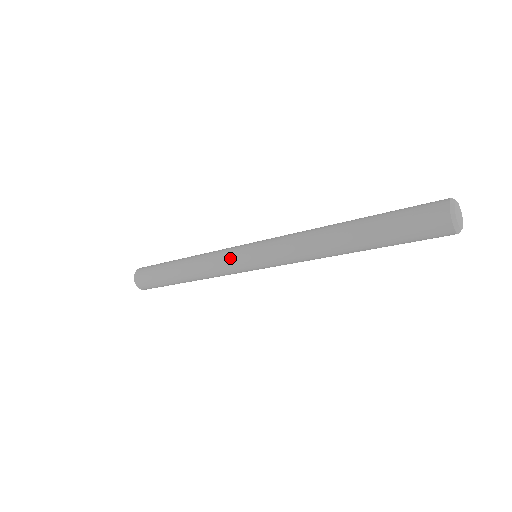
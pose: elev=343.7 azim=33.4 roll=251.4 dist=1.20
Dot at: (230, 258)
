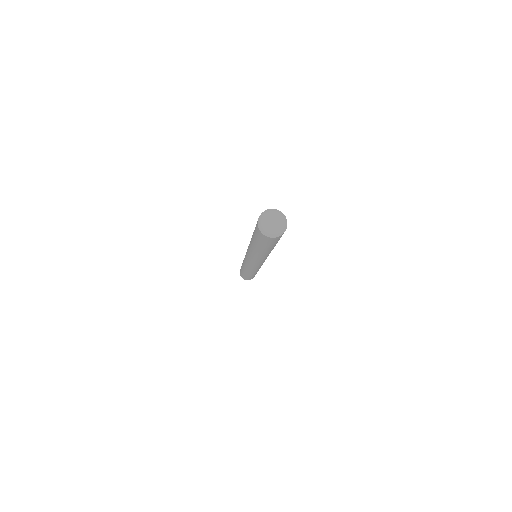
Dot at: occluded
